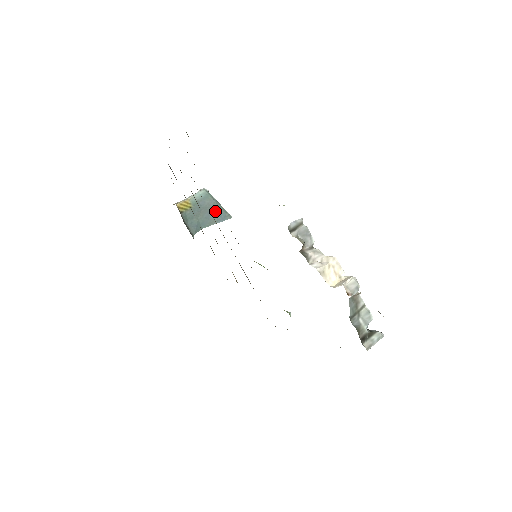
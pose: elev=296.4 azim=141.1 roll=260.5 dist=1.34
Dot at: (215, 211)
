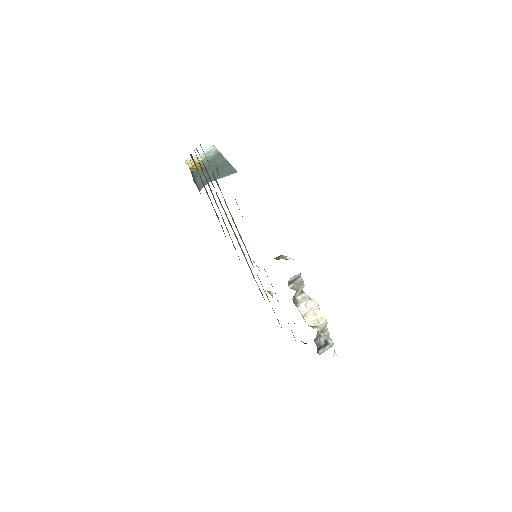
Dot at: (223, 168)
